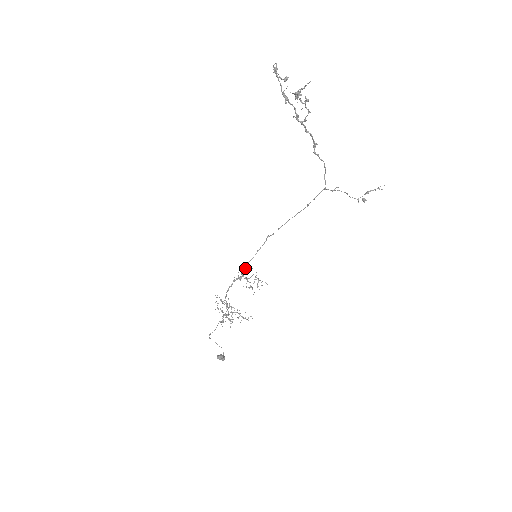
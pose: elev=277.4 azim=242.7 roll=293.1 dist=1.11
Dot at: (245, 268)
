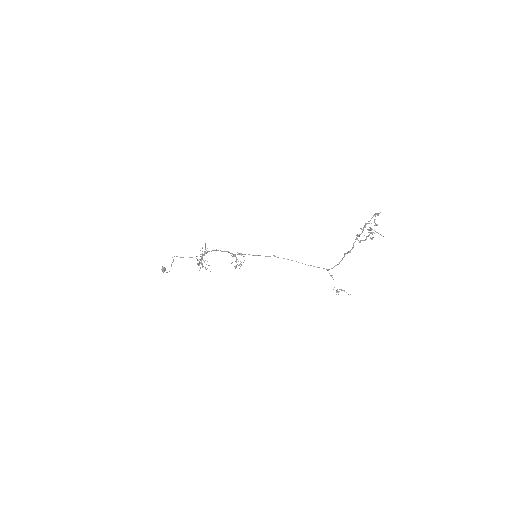
Dot at: (243, 254)
